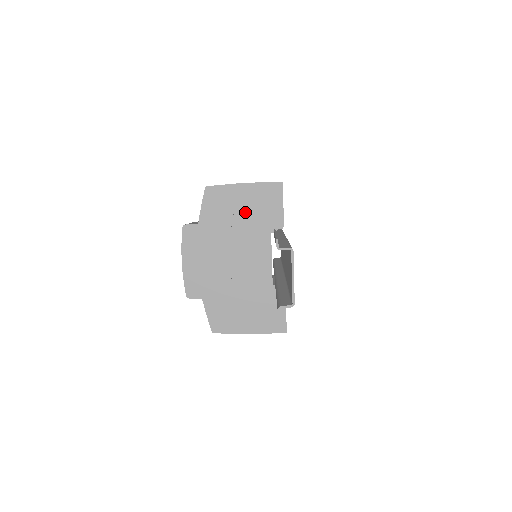
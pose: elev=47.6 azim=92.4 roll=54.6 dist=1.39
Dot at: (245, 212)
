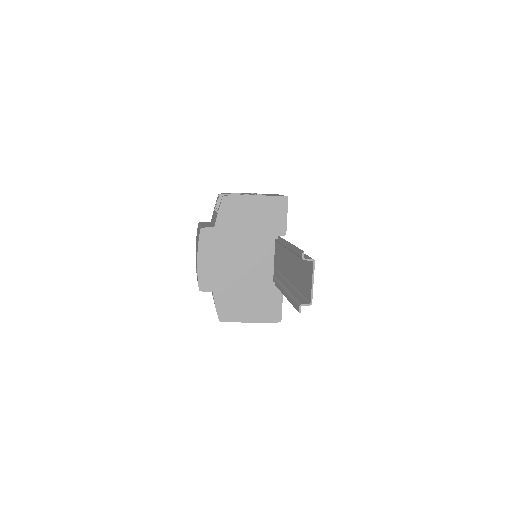
Dot at: (255, 220)
